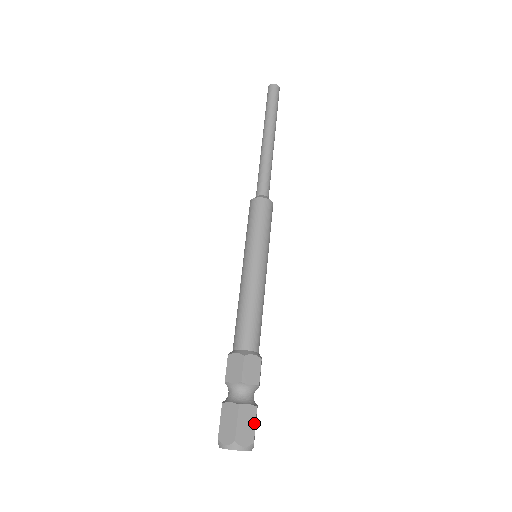
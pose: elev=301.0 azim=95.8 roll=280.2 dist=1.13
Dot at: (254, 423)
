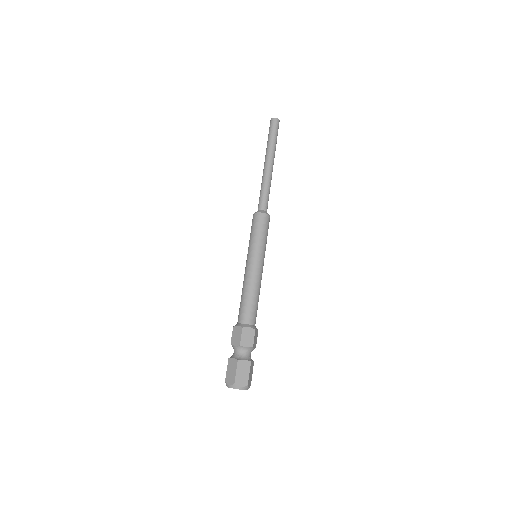
Dot at: (248, 372)
